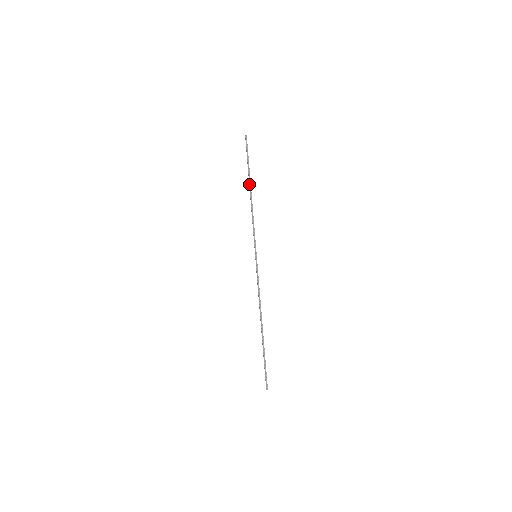
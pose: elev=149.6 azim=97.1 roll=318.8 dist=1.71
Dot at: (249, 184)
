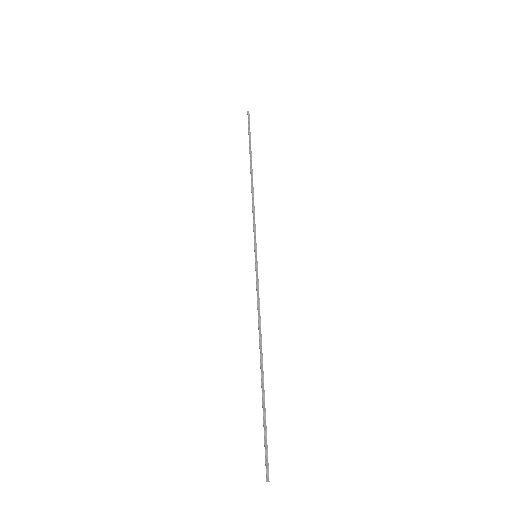
Dot at: (250, 164)
